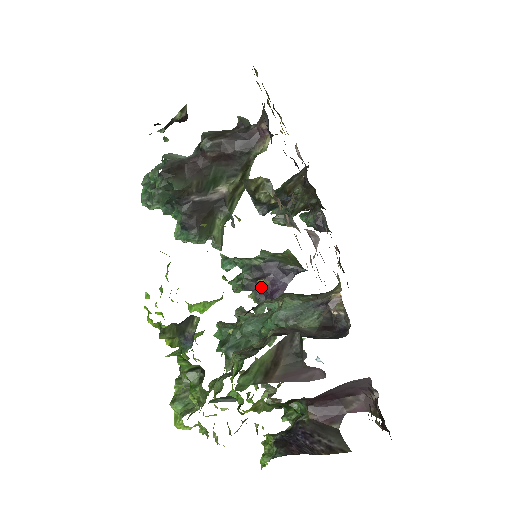
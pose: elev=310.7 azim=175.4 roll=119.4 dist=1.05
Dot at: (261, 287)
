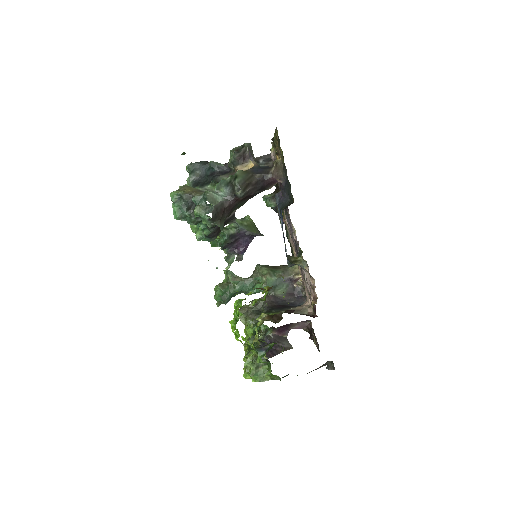
Dot at: (232, 246)
